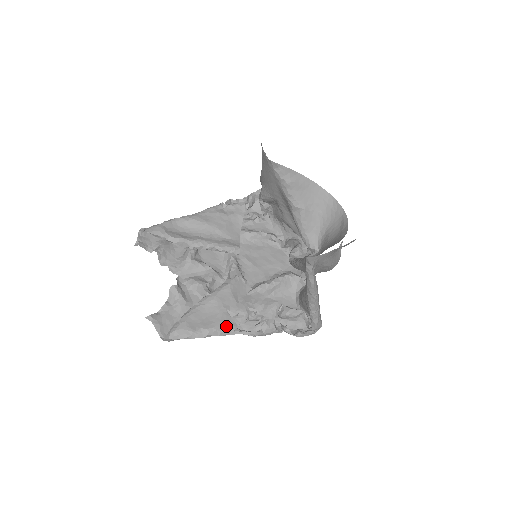
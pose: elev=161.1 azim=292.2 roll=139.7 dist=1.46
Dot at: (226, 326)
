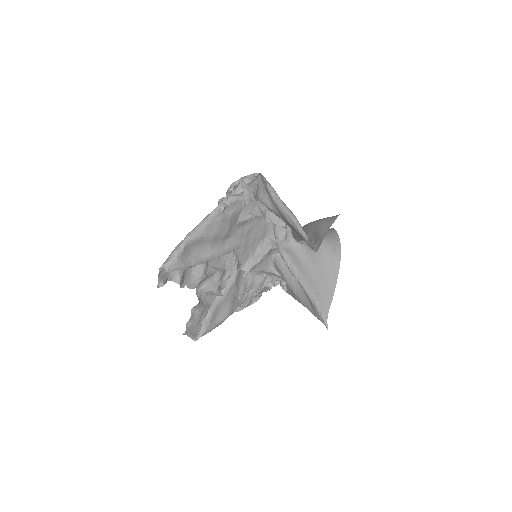
Dot at: (233, 310)
